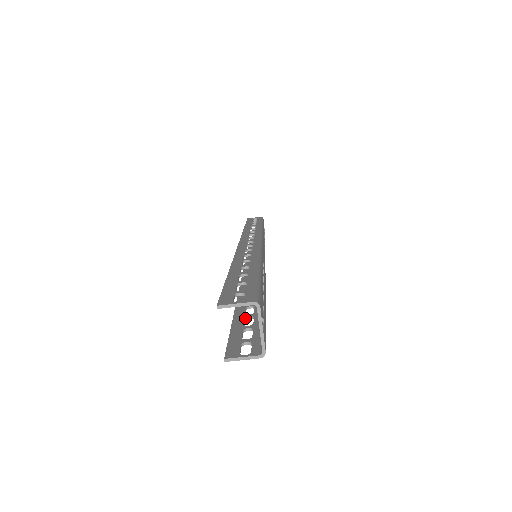
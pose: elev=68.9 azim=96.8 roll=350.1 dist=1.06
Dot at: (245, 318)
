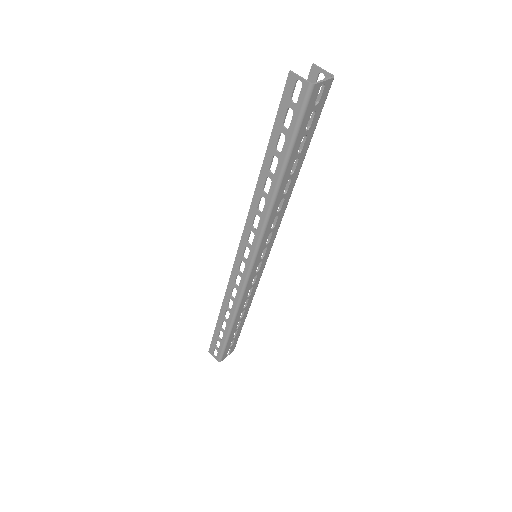
Dot at: occluded
